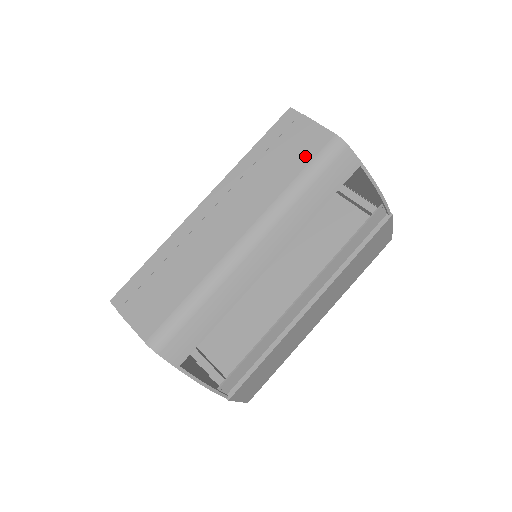
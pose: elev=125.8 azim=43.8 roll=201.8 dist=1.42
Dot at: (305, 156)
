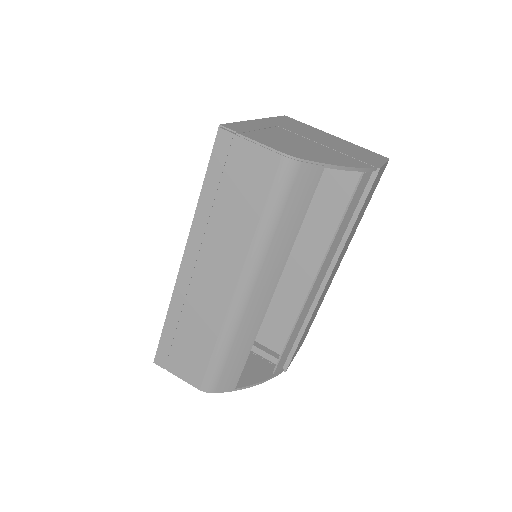
Dot at: (260, 190)
